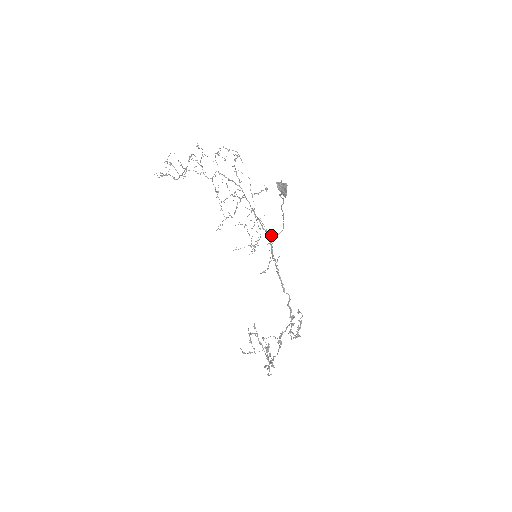
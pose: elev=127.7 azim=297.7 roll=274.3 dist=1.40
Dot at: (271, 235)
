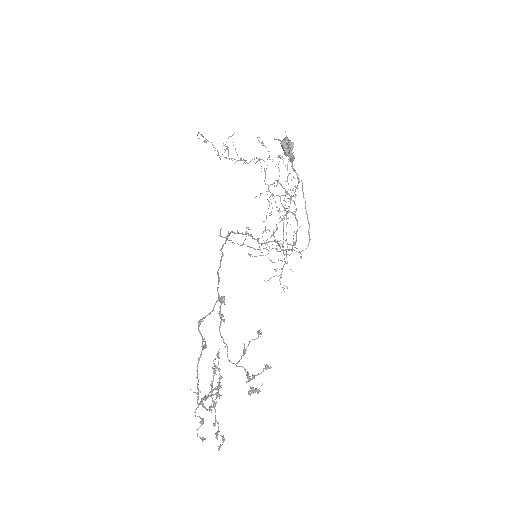
Dot at: (292, 249)
